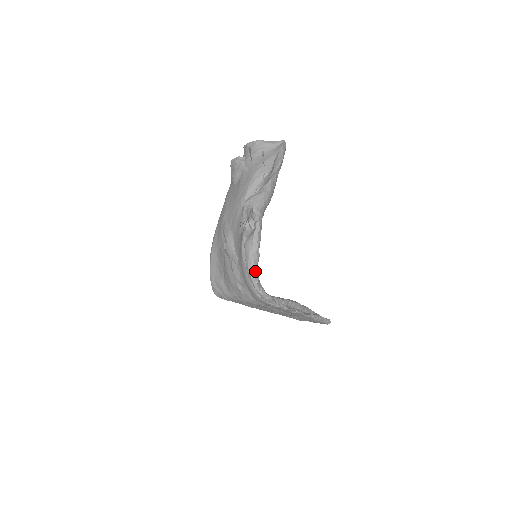
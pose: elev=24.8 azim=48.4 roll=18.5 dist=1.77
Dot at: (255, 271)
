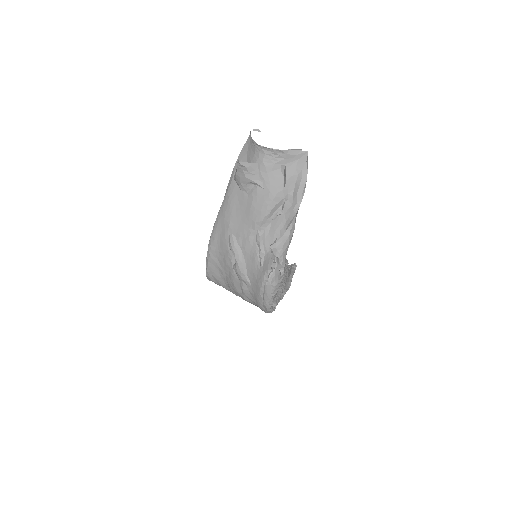
Dot at: occluded
